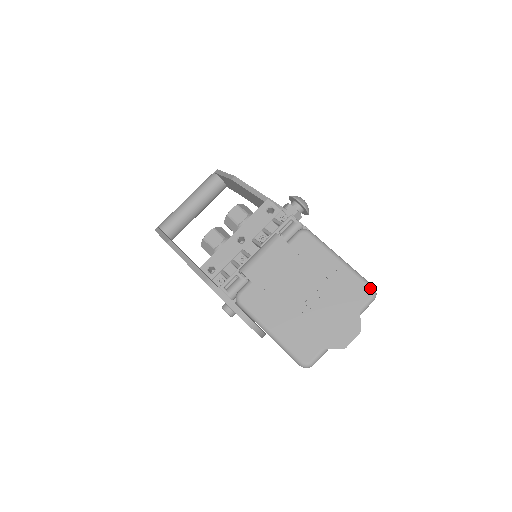
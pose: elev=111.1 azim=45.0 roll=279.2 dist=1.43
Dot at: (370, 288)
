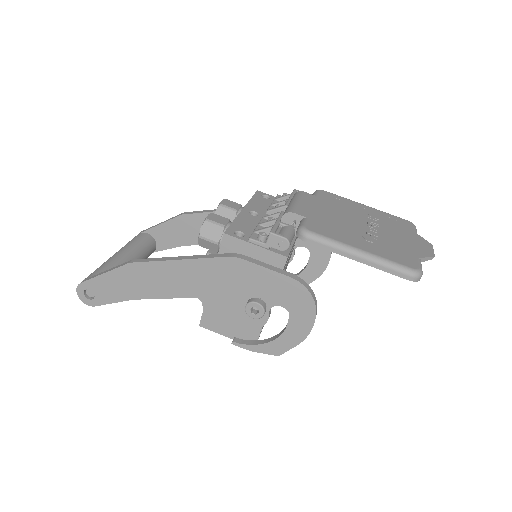
Dot at: (407, 220)
